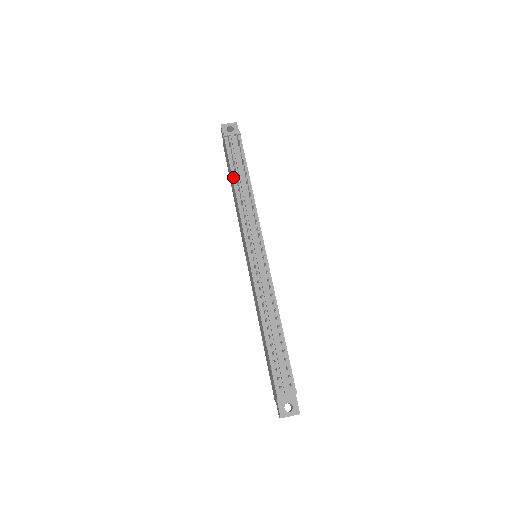
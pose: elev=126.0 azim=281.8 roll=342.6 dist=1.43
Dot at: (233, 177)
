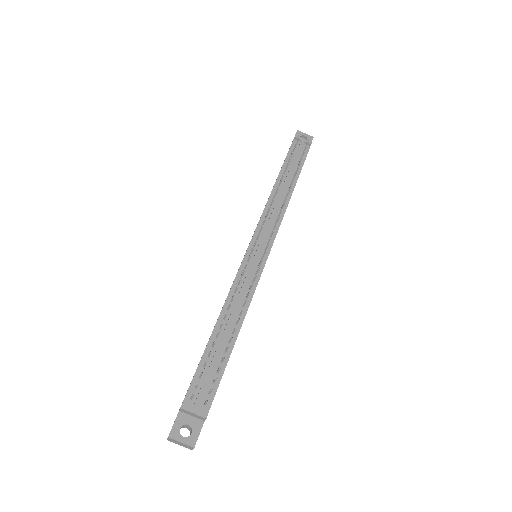
Dot at: (280, 173)
